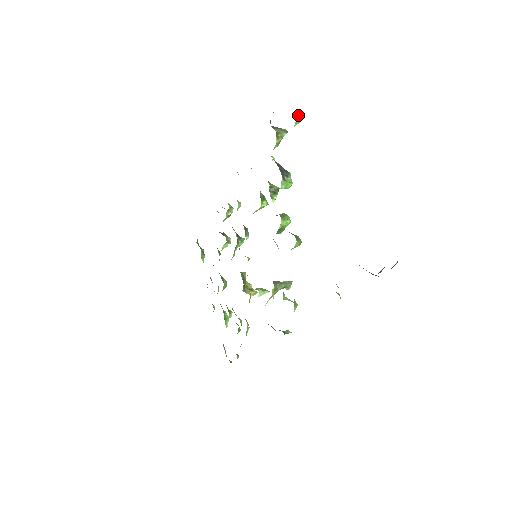
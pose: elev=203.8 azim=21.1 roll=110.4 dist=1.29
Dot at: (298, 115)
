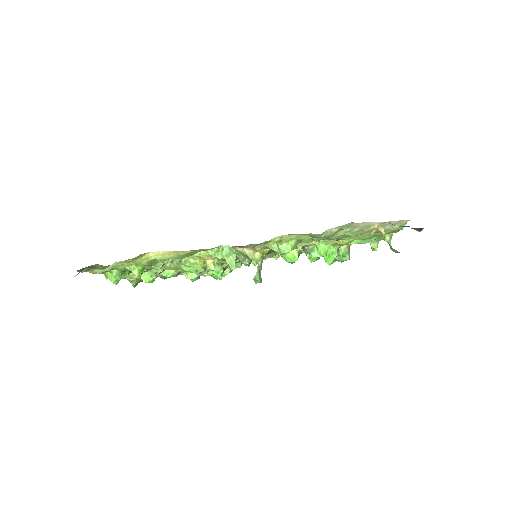
Dot at: occluded
